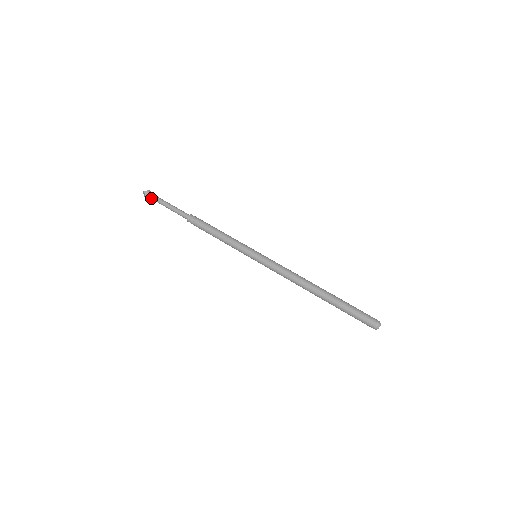
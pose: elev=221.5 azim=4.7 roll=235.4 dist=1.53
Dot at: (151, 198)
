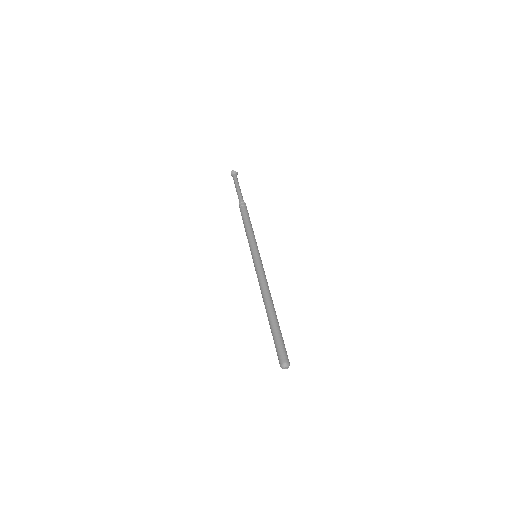
Dot at: (233, 177)
